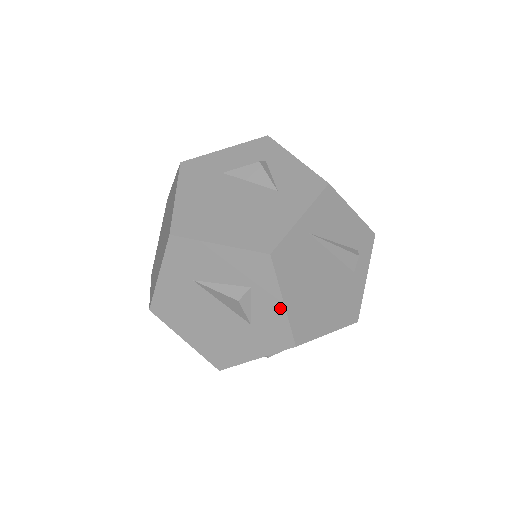
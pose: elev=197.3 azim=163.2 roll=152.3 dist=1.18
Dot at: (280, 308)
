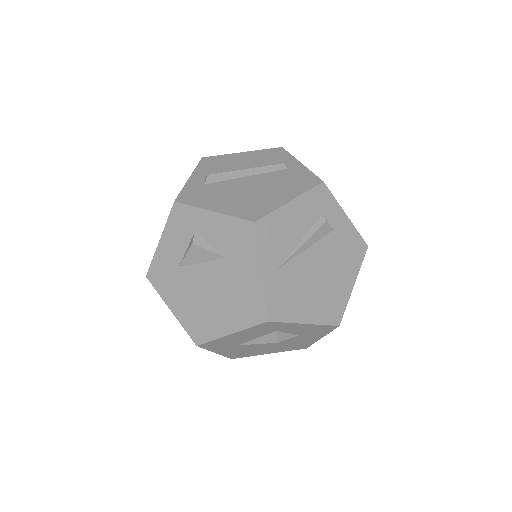
Dot at: (307, 326)
